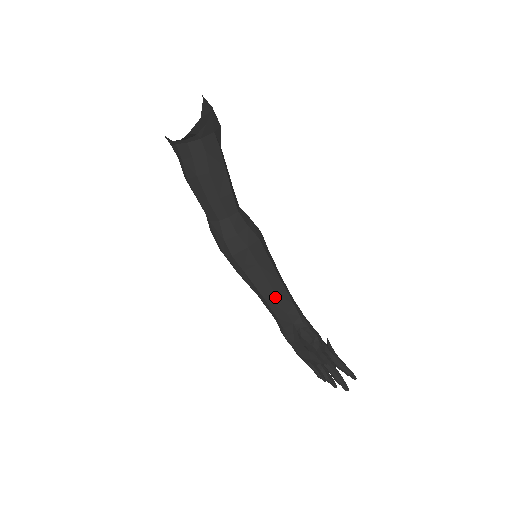
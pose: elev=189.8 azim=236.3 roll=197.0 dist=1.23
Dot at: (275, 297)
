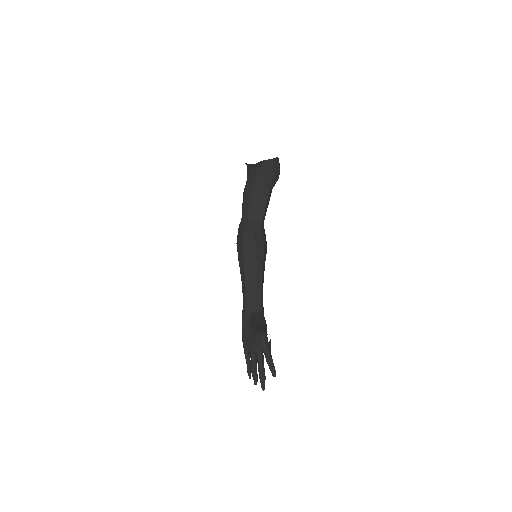
Dot at: (253, 284)
